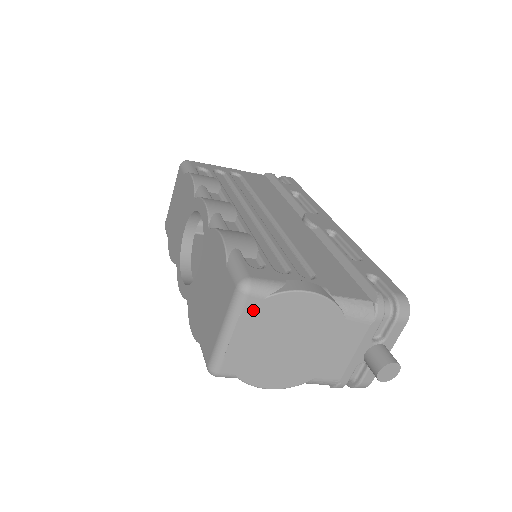
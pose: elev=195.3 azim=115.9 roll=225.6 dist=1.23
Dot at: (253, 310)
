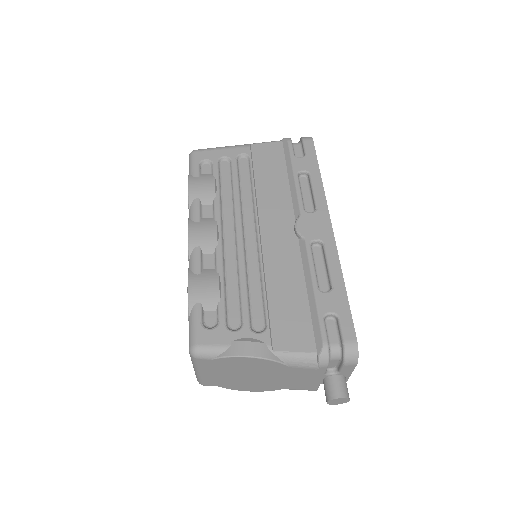
Dot at: (207, 364)
